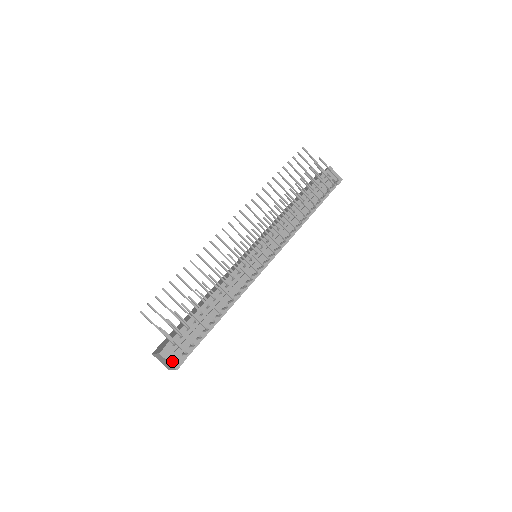
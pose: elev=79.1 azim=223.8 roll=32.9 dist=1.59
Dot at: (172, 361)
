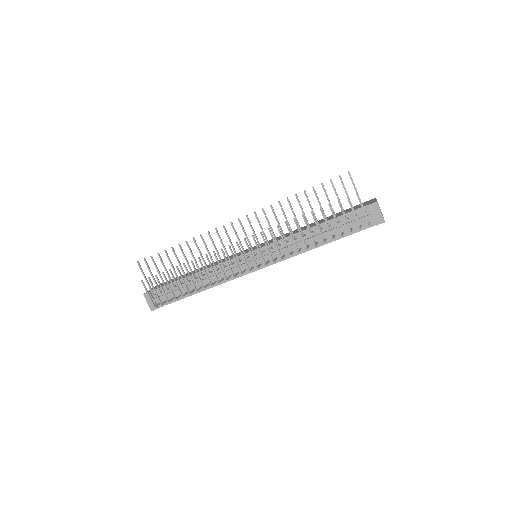
Dot at: (150, 304)
